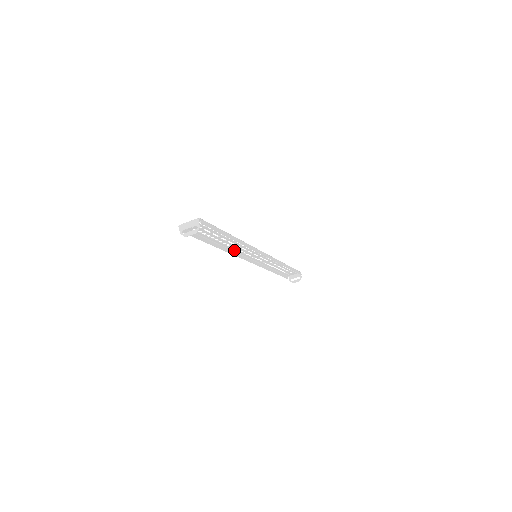
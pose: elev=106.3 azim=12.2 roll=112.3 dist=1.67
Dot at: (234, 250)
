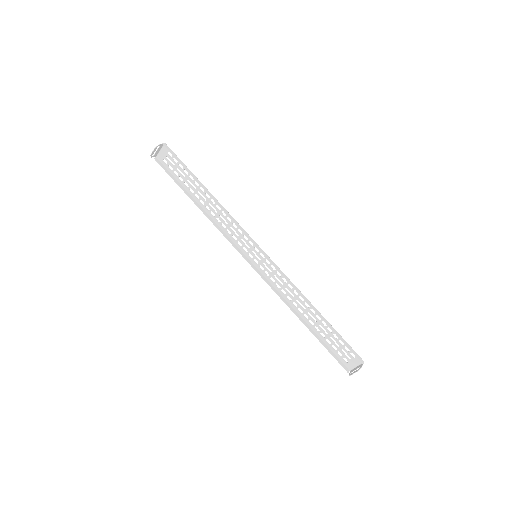
Dot at: (226, 231)
